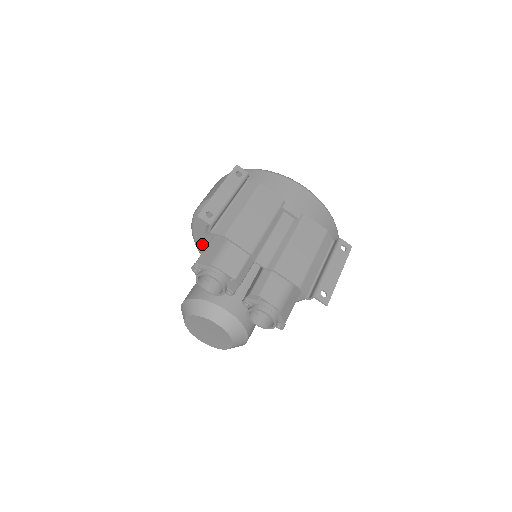
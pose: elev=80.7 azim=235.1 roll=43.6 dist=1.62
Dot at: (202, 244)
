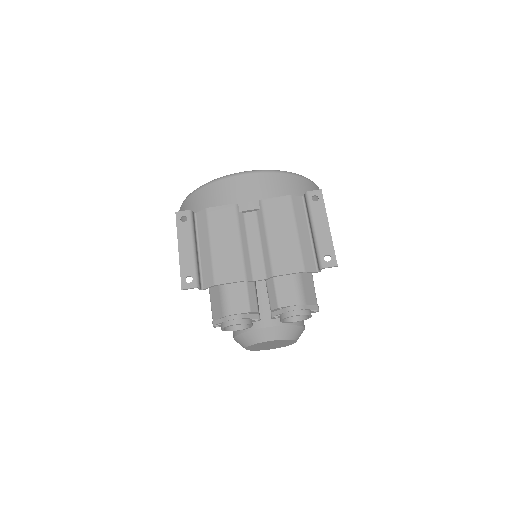
Dot at: occluded
